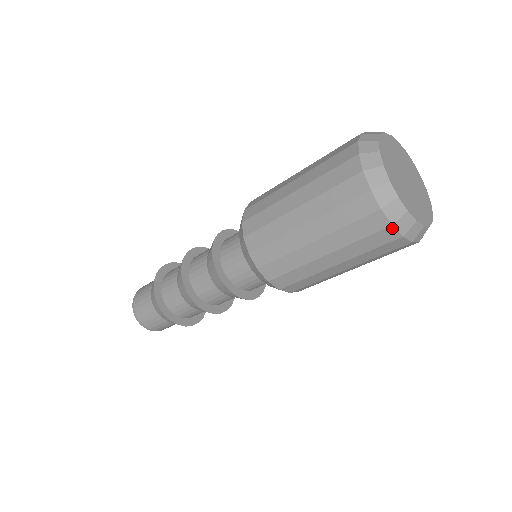
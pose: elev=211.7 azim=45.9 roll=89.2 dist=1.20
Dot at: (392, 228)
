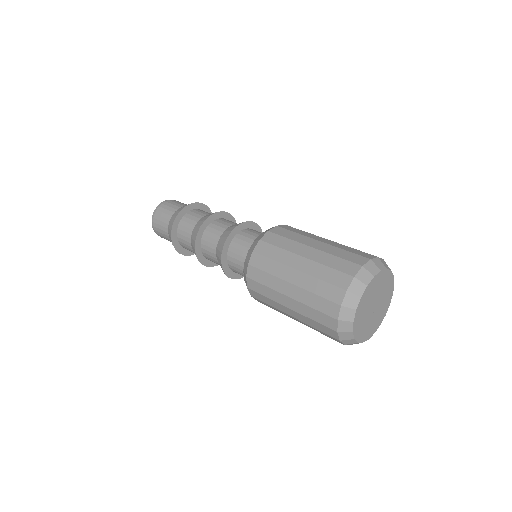
Dot at: occluded
